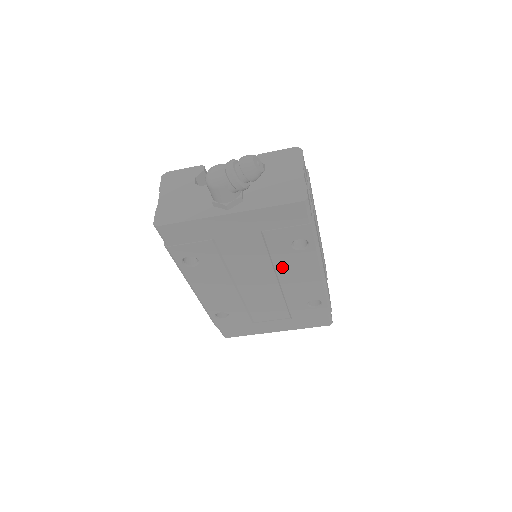
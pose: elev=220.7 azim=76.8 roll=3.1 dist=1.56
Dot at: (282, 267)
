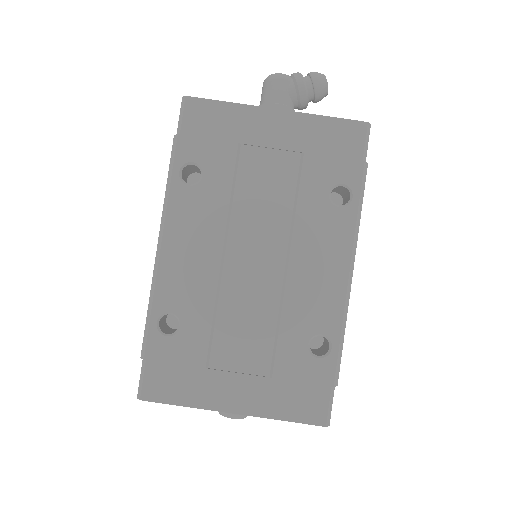
Dot at: (303, 233)
